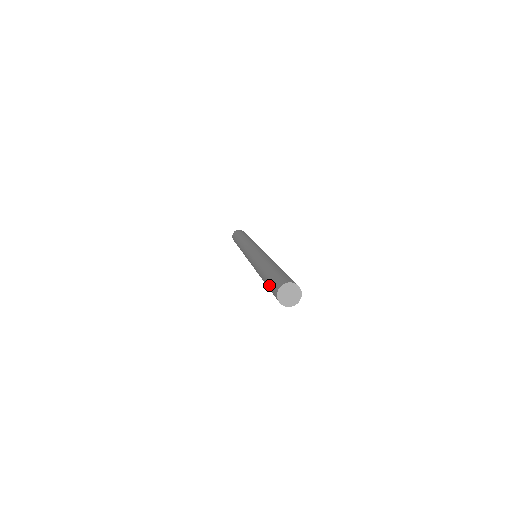
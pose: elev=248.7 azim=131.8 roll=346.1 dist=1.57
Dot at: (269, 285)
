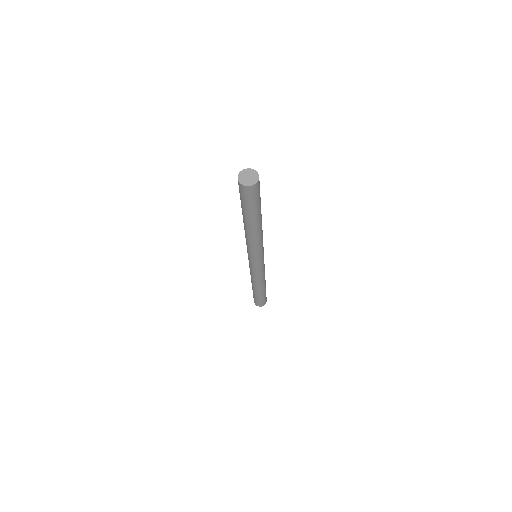
Dot at: (243, 203)
